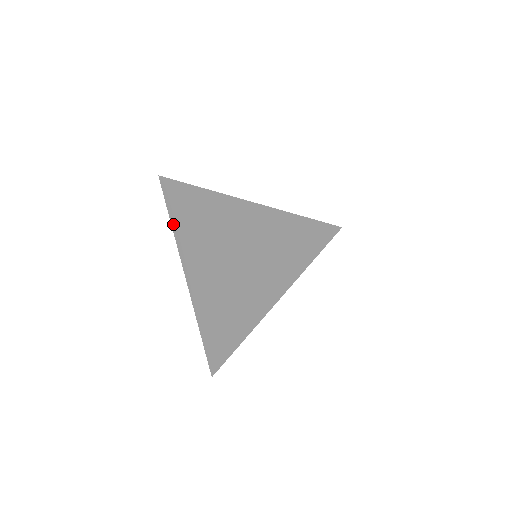
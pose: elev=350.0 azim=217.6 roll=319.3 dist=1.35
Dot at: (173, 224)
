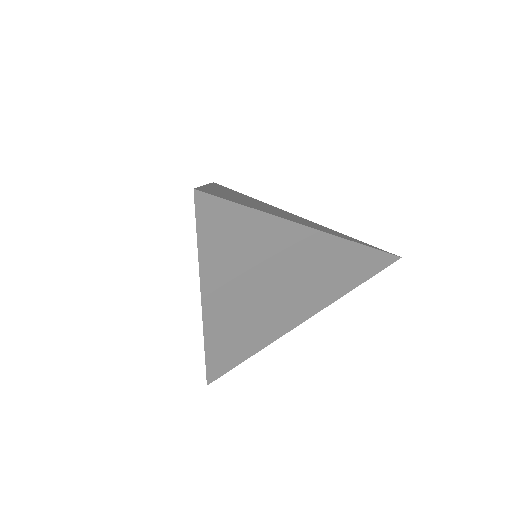
Dot at: occluded
